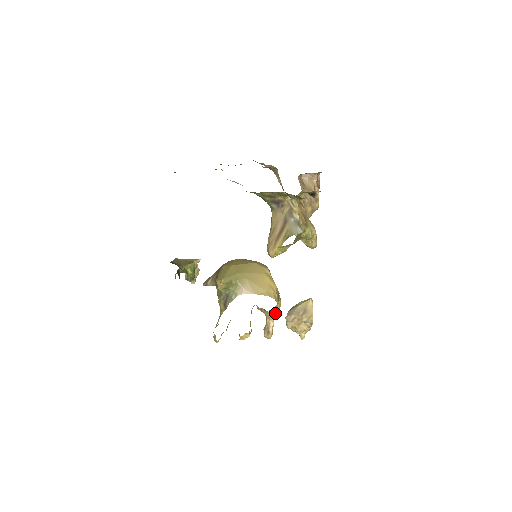
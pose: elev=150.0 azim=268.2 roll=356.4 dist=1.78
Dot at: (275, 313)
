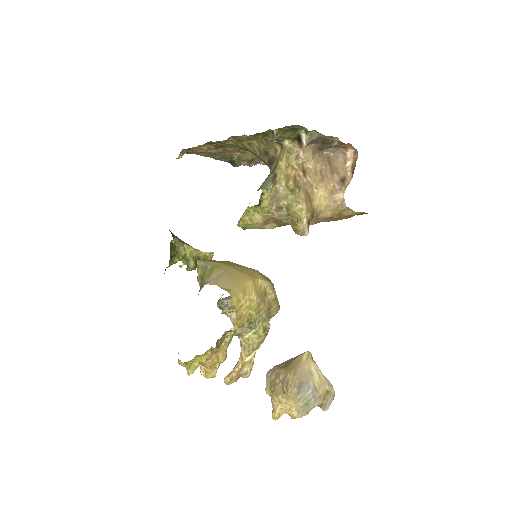
Dot at: (249, 347)
